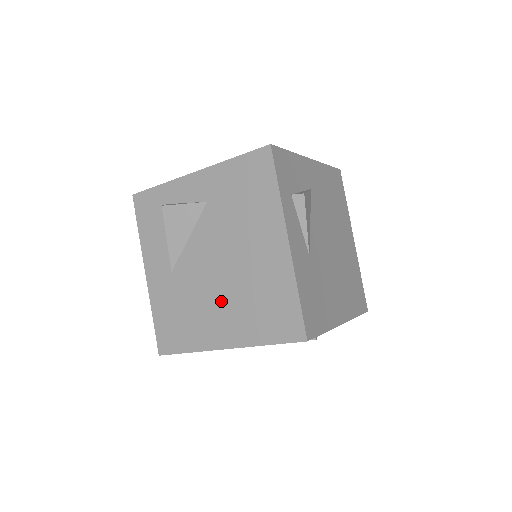
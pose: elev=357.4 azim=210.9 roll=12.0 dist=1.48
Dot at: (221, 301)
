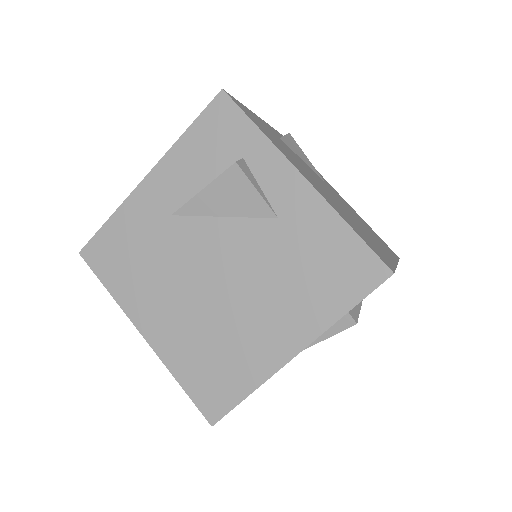
Dot at: (184, 303)
